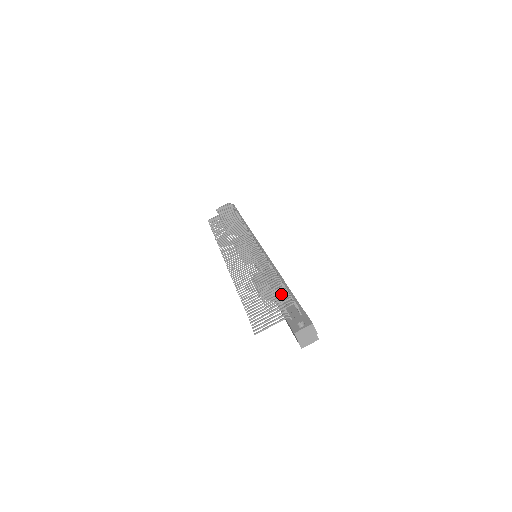
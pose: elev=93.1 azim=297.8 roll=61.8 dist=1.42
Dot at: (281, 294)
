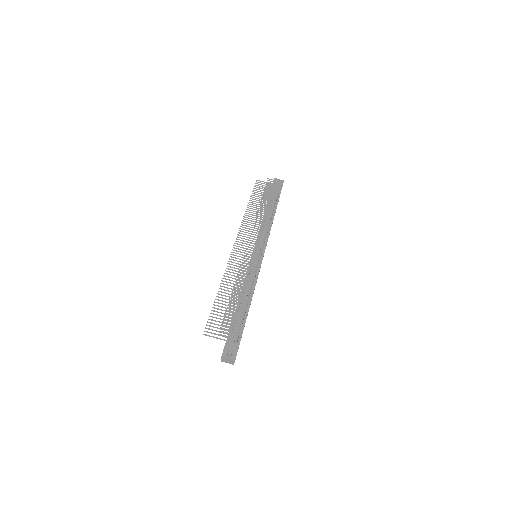
Dot at: (239, 317)
